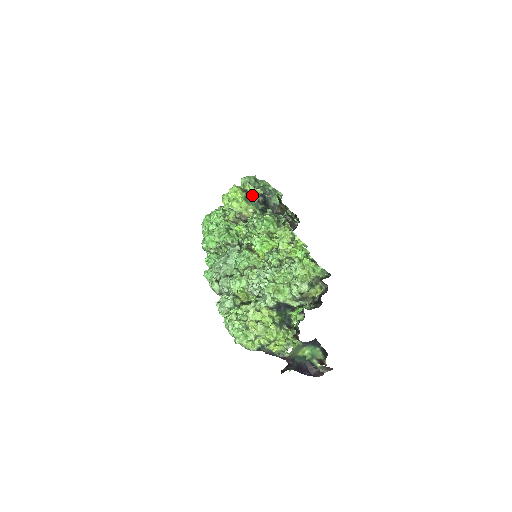
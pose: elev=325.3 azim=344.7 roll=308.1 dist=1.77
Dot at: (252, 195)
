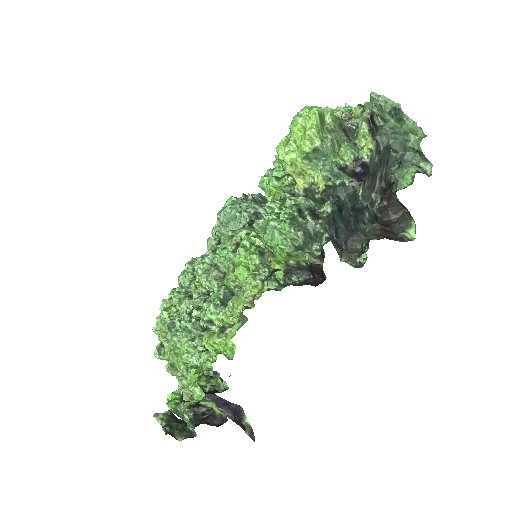
Dot at: (339, 150)
